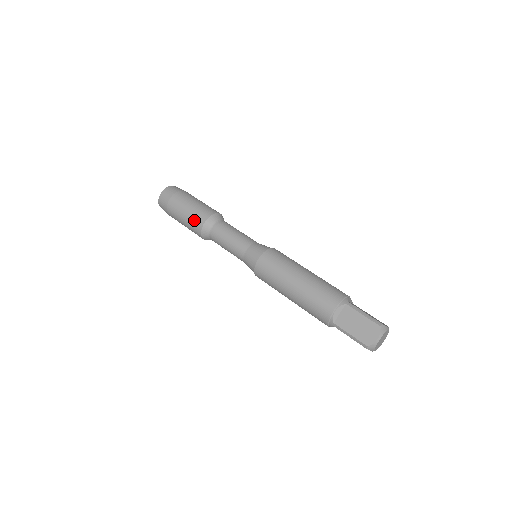
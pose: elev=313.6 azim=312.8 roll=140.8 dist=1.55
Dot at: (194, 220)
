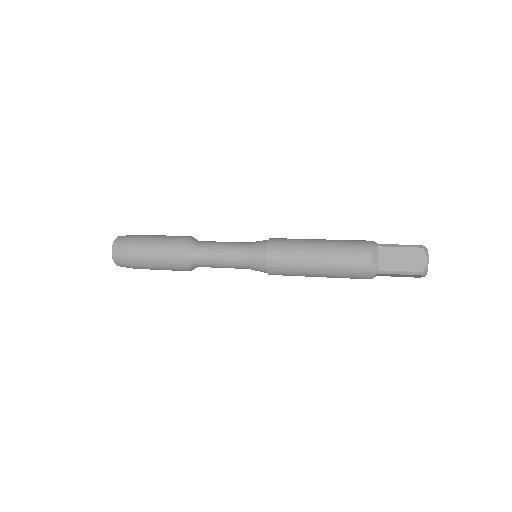
Dot at: (170, 255)
